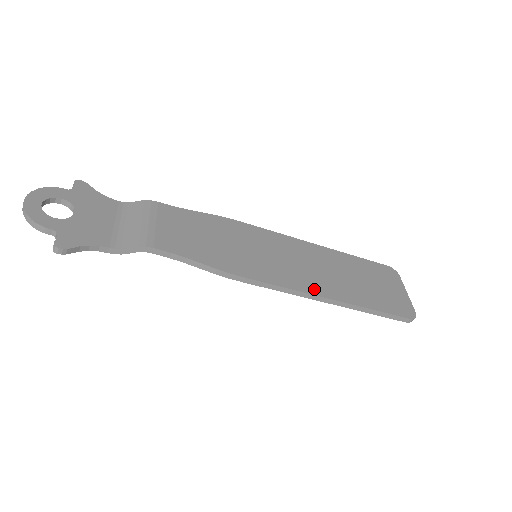
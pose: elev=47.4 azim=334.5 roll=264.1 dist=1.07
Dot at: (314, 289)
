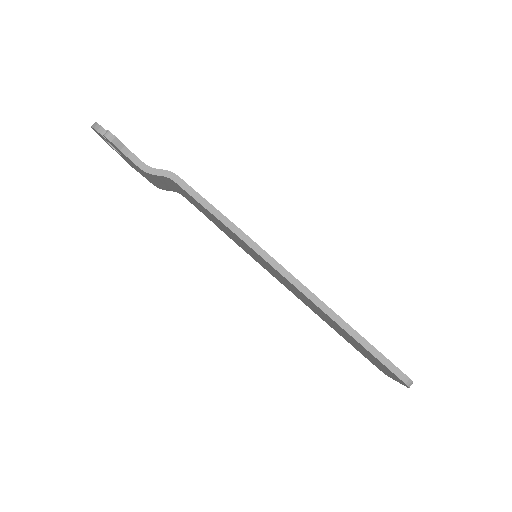
Dot at: (307, 289)
